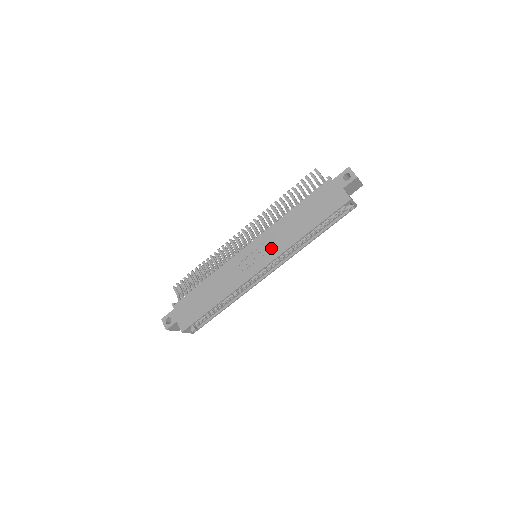
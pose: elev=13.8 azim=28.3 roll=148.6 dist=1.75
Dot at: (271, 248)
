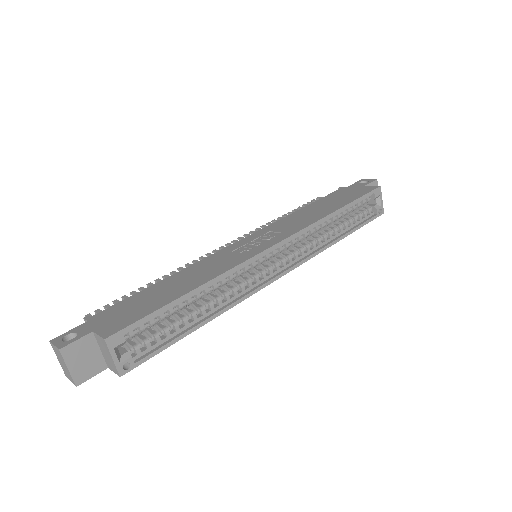
Dot at: (285, 229)
